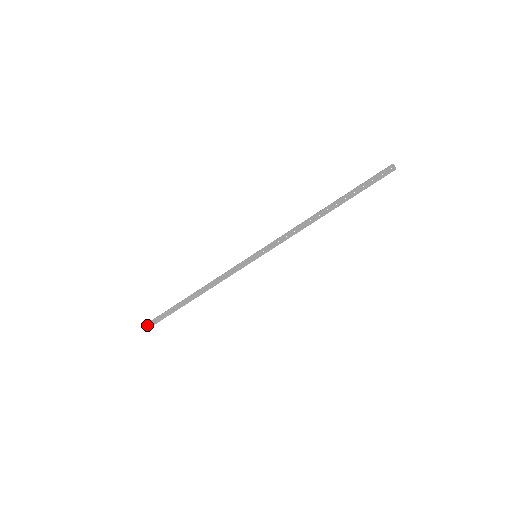
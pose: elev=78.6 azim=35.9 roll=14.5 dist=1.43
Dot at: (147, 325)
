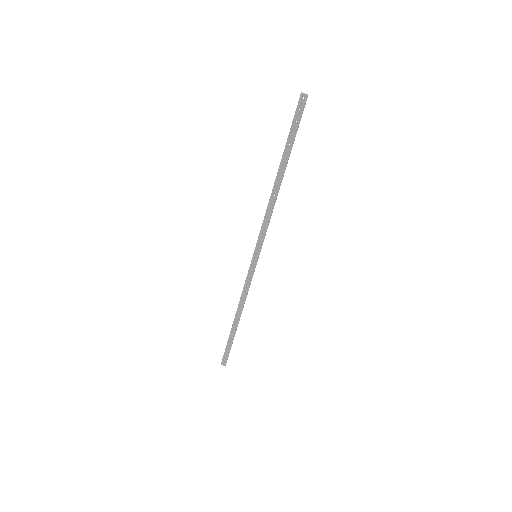
Dot at: (222, 364)
